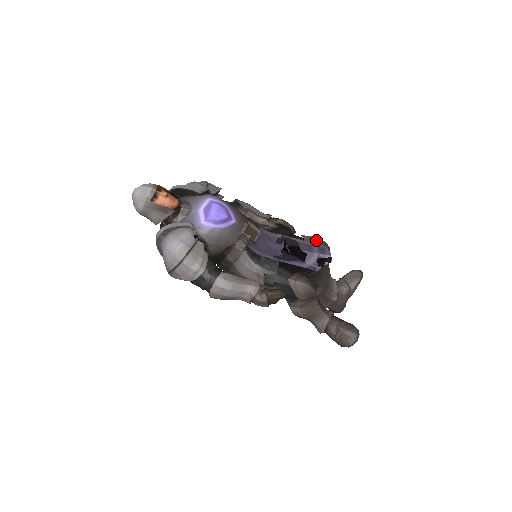
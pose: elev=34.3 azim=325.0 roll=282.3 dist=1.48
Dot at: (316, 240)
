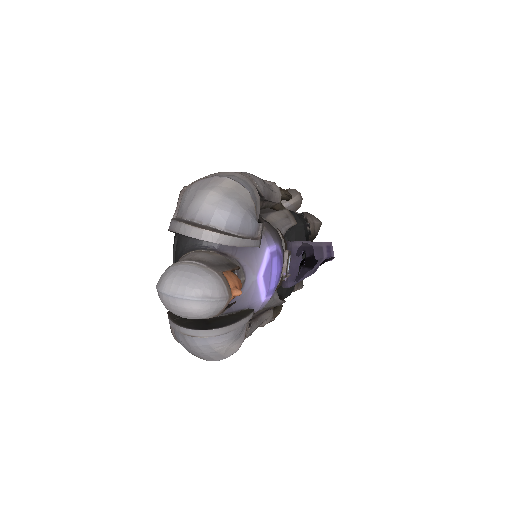
Dot at: (319, 227)
